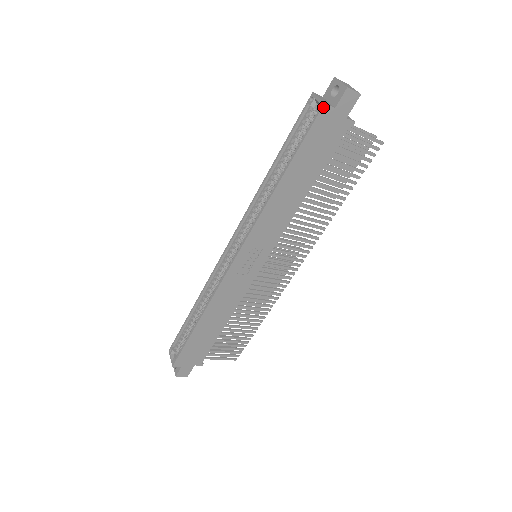
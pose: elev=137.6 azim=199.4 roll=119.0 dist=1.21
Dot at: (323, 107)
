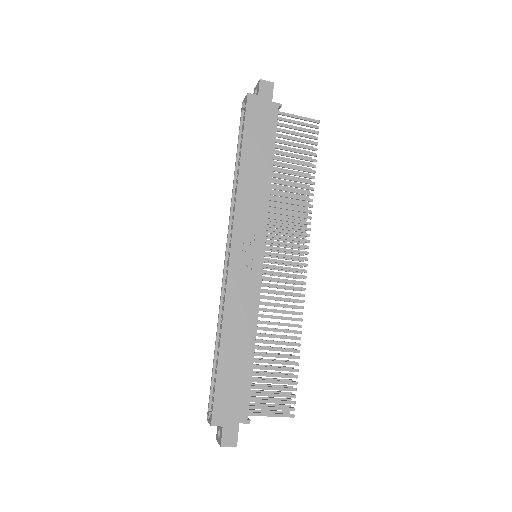
Dot at: (248, 96)
